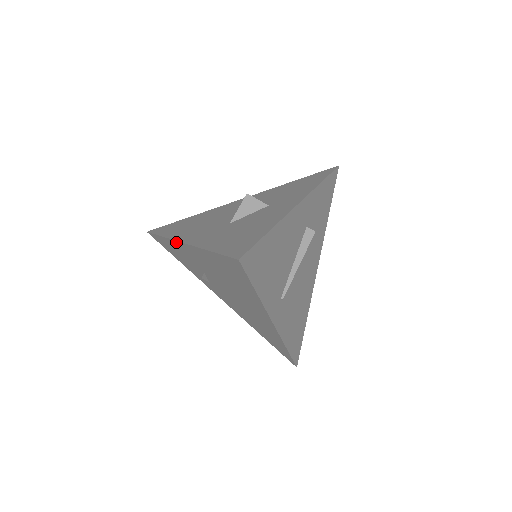
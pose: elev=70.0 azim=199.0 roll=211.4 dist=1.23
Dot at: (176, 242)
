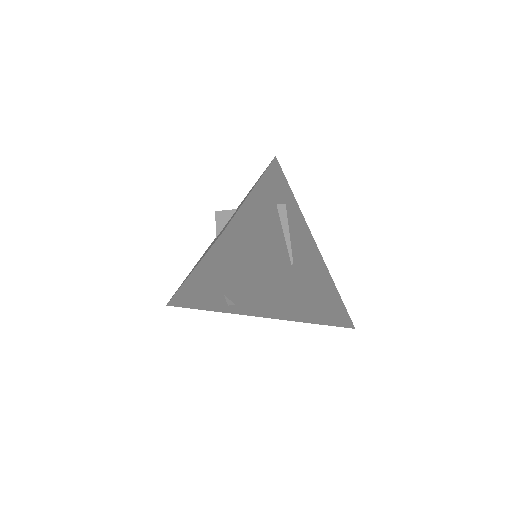
Dot at: (186, 283)
